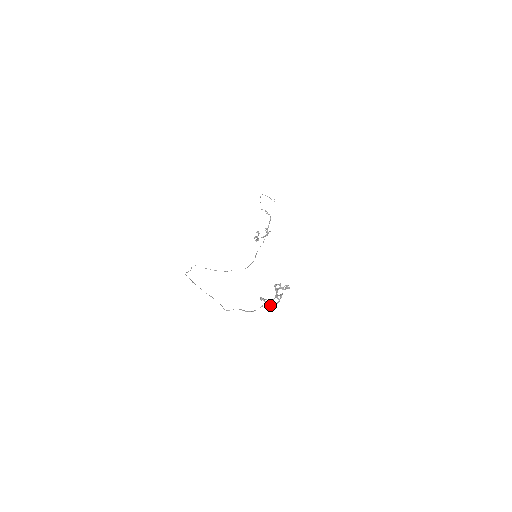
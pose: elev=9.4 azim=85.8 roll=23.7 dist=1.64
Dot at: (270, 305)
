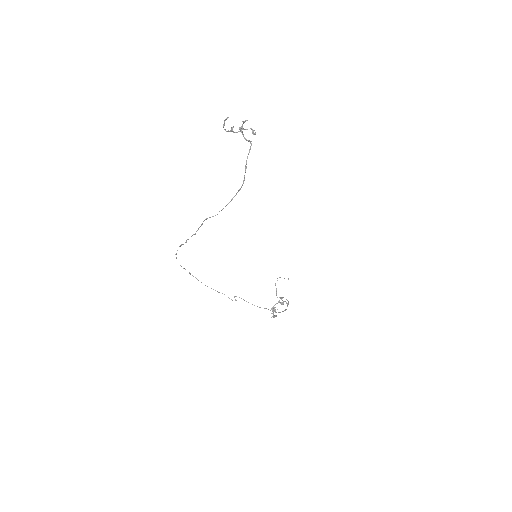
Dot at: occluded
